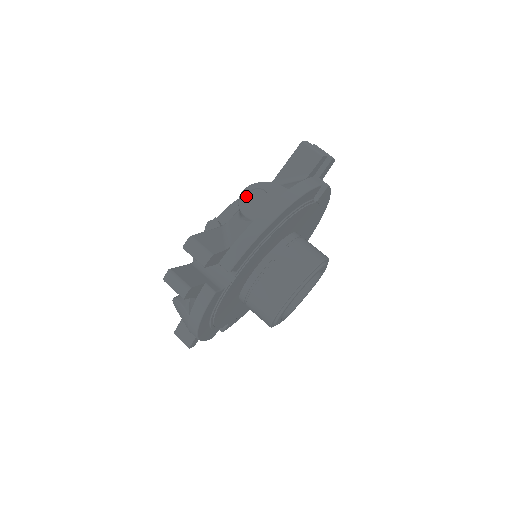
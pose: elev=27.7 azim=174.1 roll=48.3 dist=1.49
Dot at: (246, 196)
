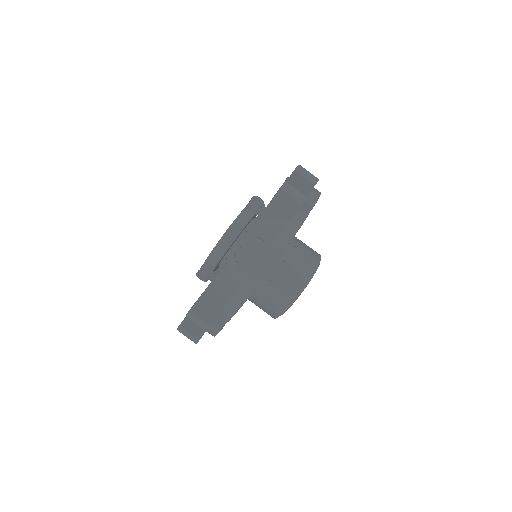
Dot at: occluded
